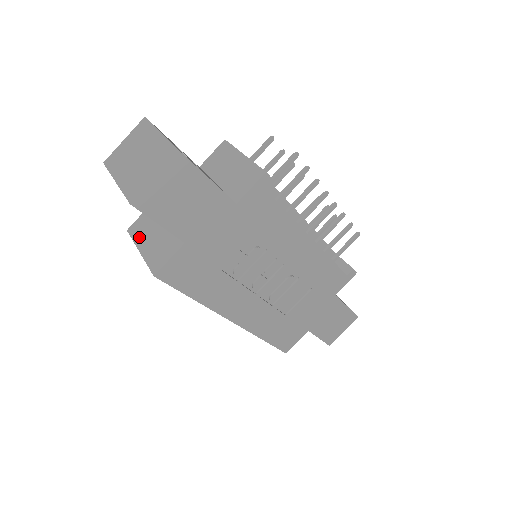
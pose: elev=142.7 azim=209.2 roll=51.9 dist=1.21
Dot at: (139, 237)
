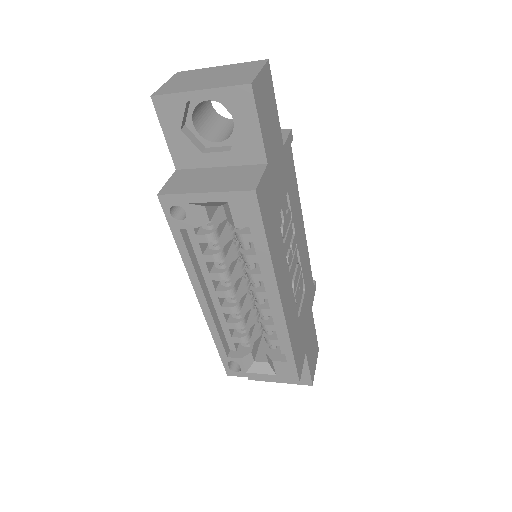
Dot at: (188, 188)
